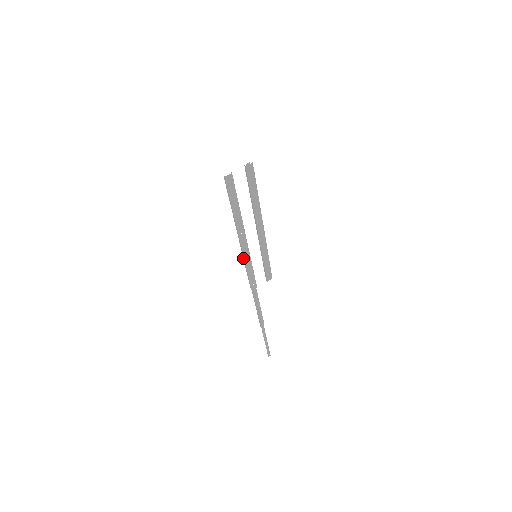
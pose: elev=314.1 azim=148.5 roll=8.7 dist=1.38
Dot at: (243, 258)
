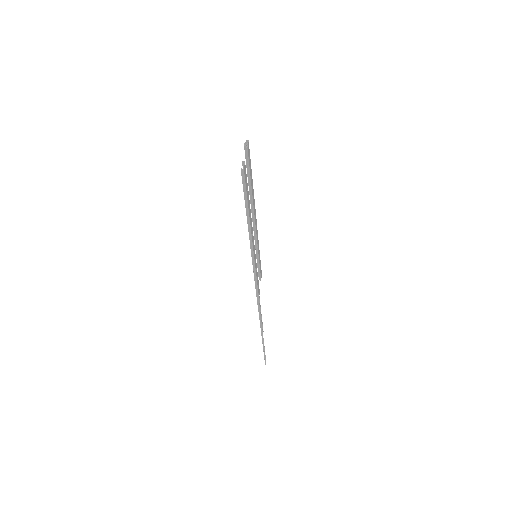
Dot at: (253, 265)
